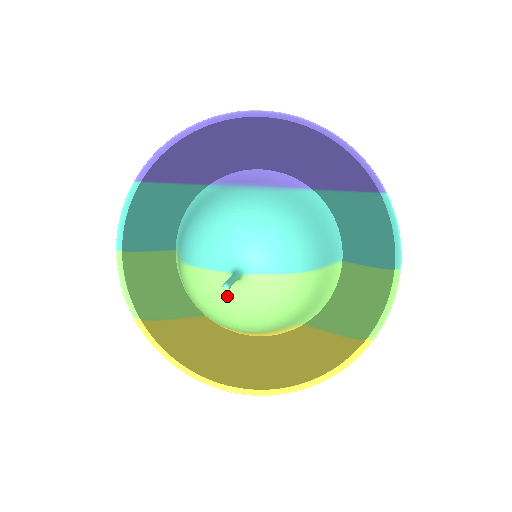
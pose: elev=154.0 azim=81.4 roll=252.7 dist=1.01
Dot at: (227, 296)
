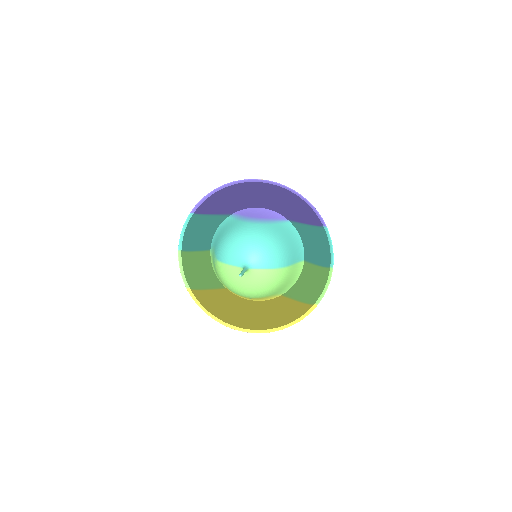
Dot at: (240, 279)
